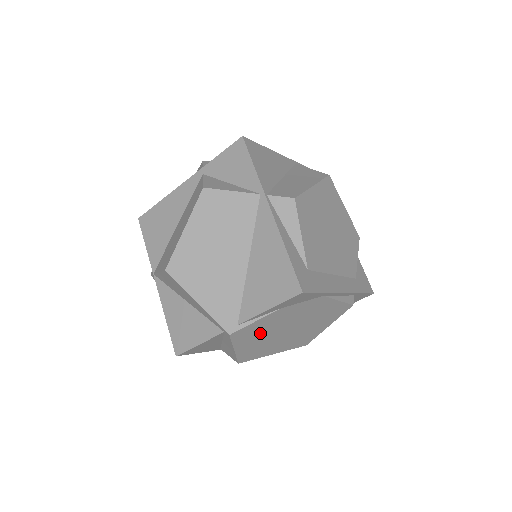
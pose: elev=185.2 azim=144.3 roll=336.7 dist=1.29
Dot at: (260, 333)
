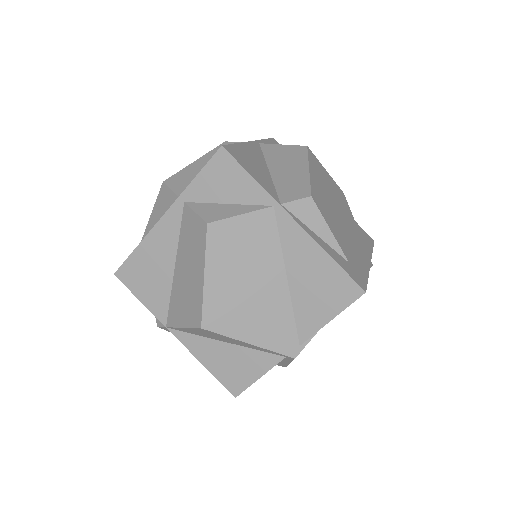
Dot at: occluded
